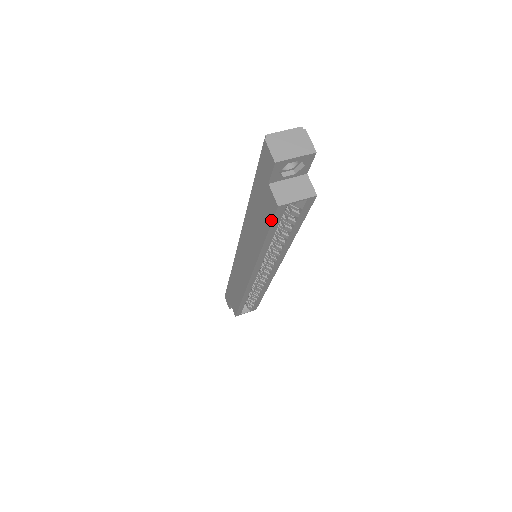
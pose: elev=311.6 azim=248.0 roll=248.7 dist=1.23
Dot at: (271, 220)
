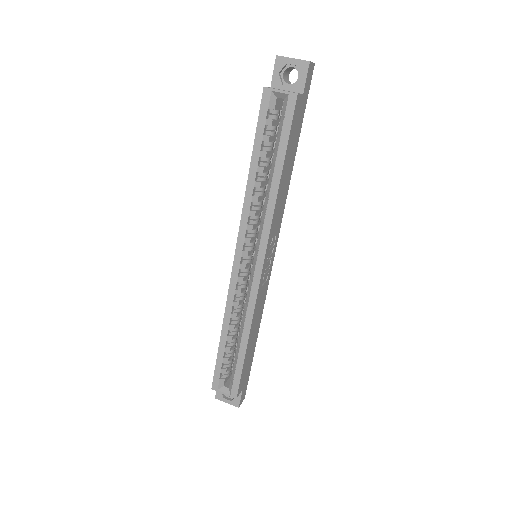
Dot at: (259, 116)
